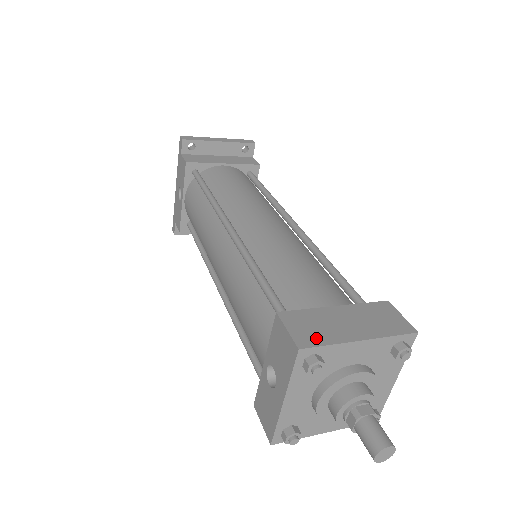
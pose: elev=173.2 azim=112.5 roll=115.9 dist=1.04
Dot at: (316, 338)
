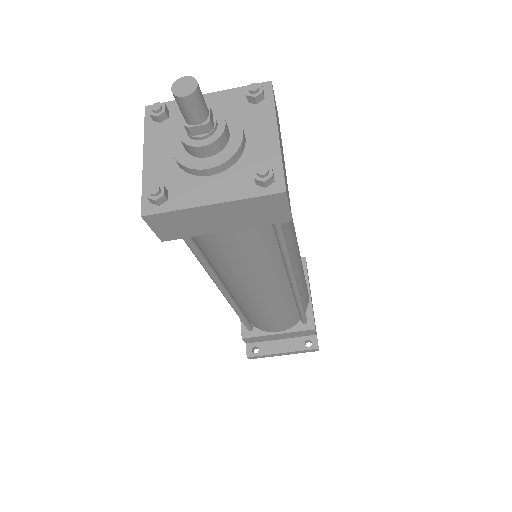
Dot at: occluded
